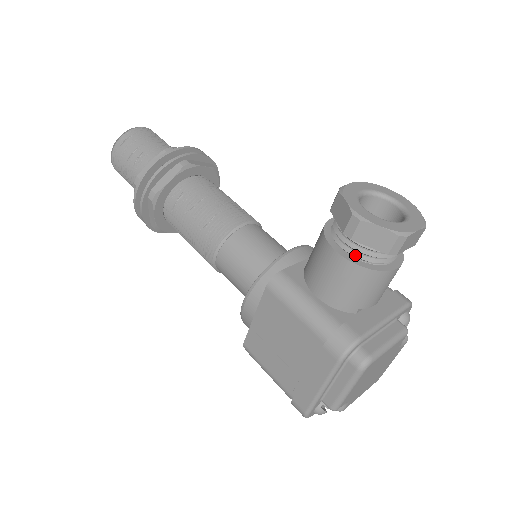
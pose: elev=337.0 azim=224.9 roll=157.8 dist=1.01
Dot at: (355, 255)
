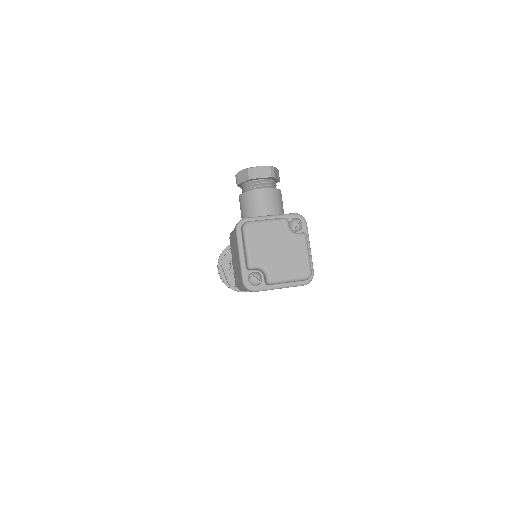
Dot at: occluded
